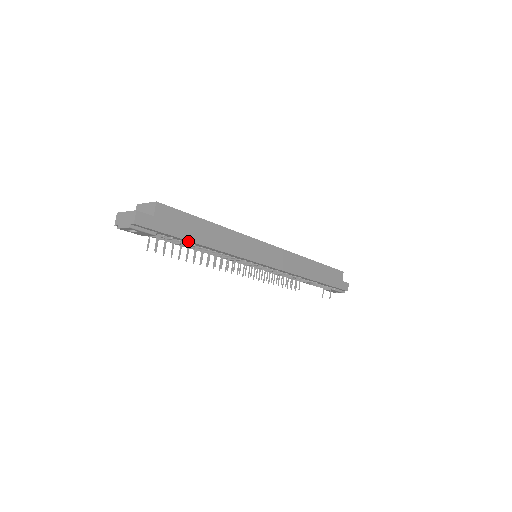
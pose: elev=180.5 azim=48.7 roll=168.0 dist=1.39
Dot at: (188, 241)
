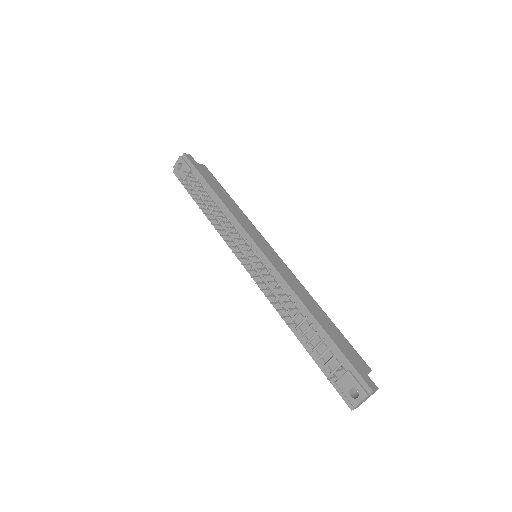
Dot at: (207, 184)
